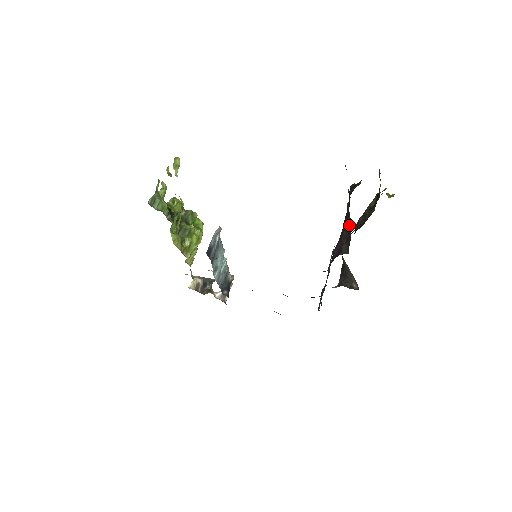
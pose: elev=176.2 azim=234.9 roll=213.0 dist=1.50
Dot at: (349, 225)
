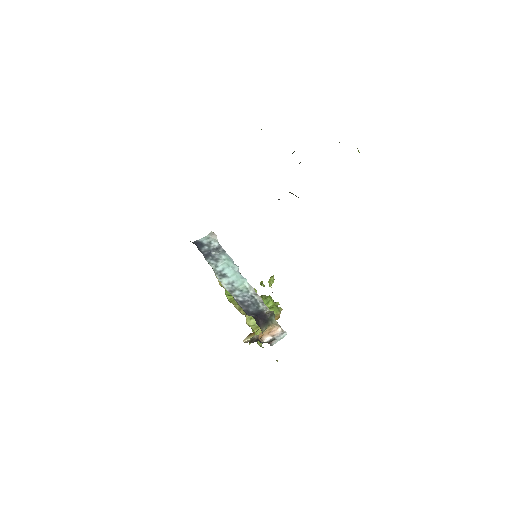
Dot at: occluded
